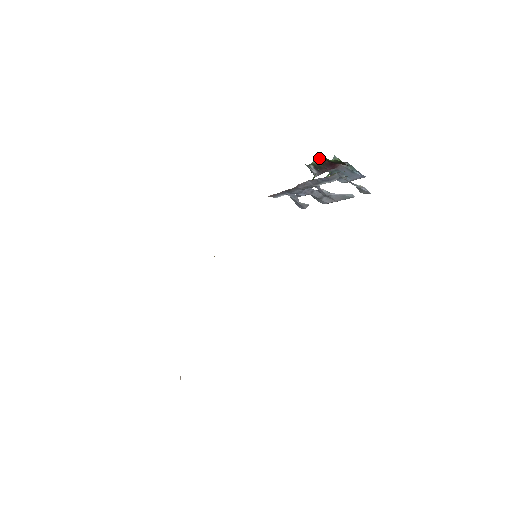
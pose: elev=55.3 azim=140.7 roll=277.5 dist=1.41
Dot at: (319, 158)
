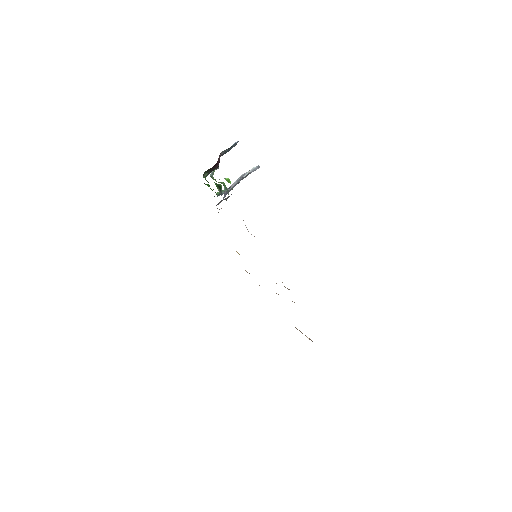
Dot at: (205, 172)
